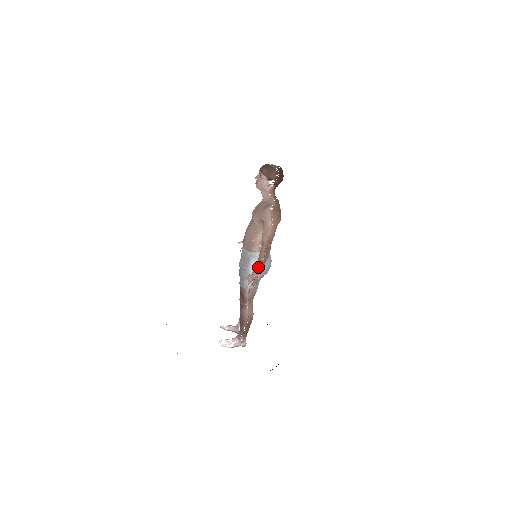
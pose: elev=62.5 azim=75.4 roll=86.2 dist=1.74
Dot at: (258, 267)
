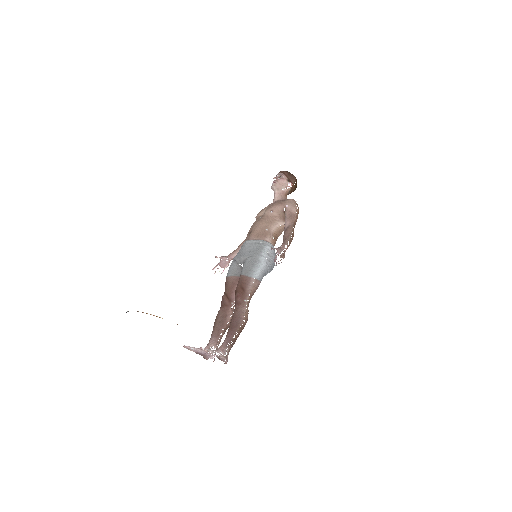
Dot at: (269, 257)
